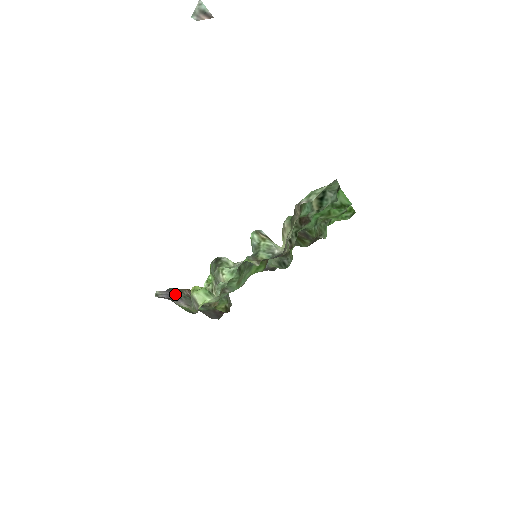
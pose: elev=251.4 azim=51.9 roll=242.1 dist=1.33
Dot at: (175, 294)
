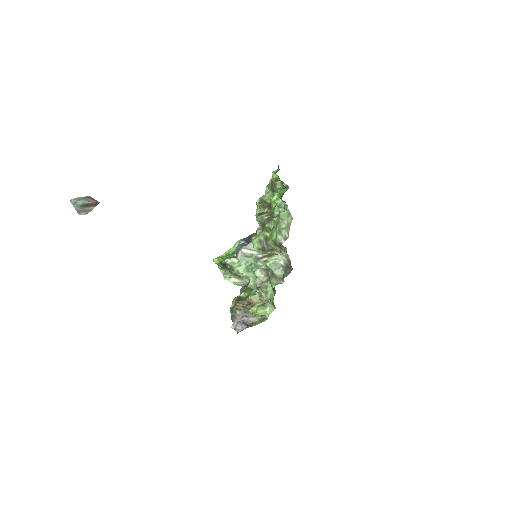
Dot at: (240, 317)
